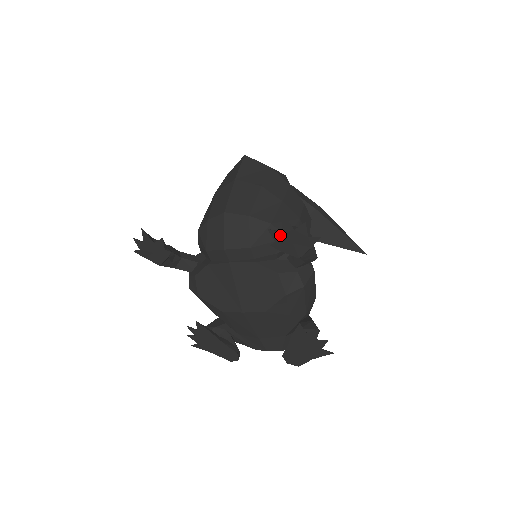
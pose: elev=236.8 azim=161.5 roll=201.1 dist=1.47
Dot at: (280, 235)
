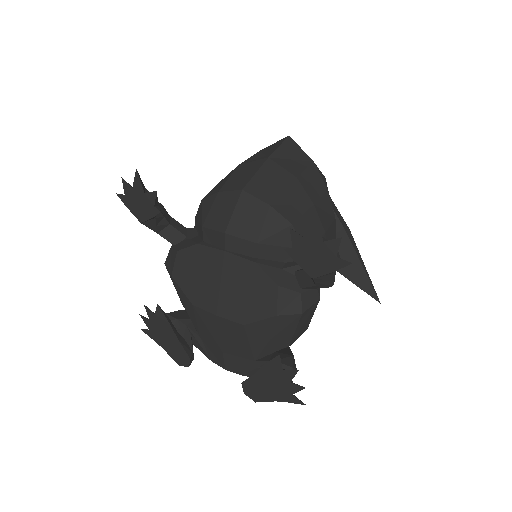
Dot at: (302, 241)
